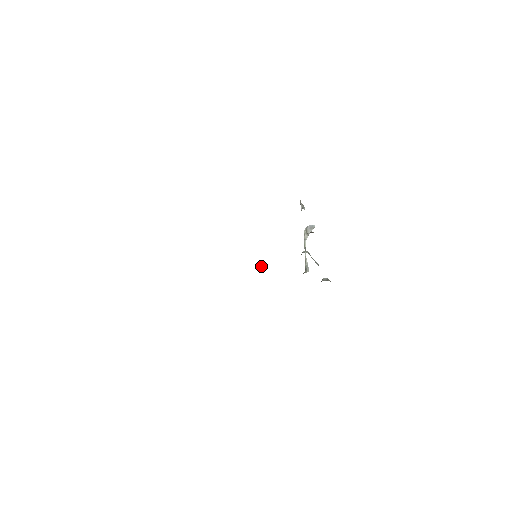
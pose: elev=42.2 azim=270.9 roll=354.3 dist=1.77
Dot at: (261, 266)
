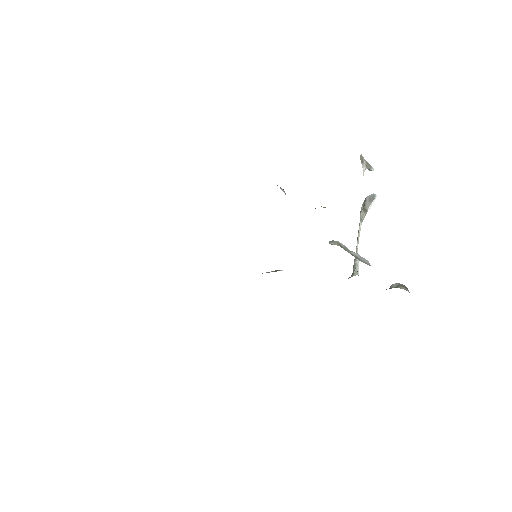
Dot at: (271, 271)
